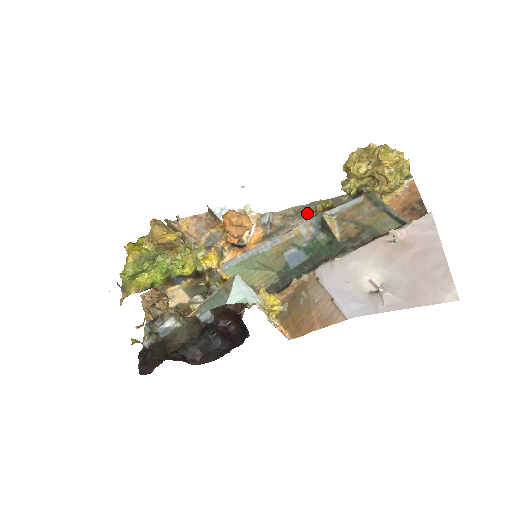
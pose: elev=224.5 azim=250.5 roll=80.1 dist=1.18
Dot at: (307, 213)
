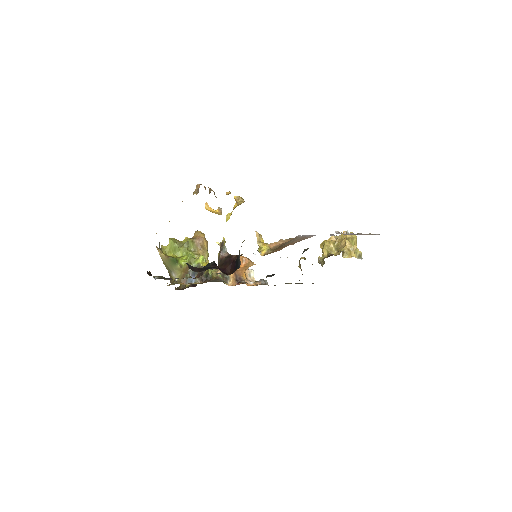
Dot at: occluded
